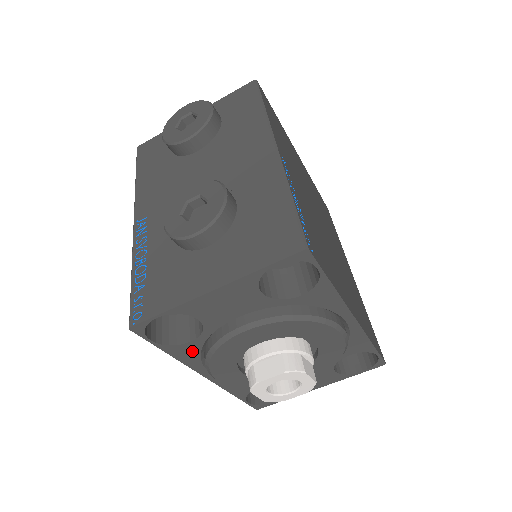
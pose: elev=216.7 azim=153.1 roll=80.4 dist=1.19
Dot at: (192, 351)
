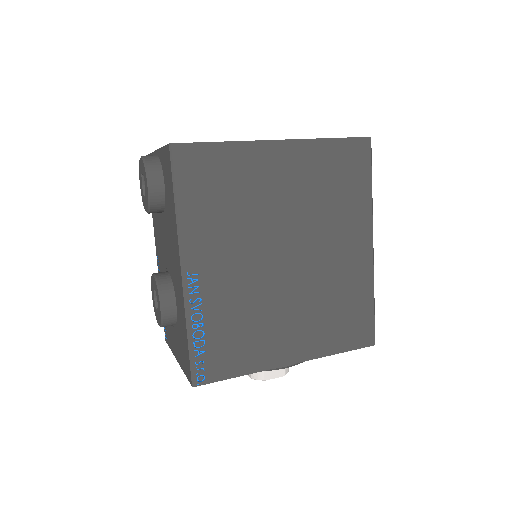
Dot at: occluded
